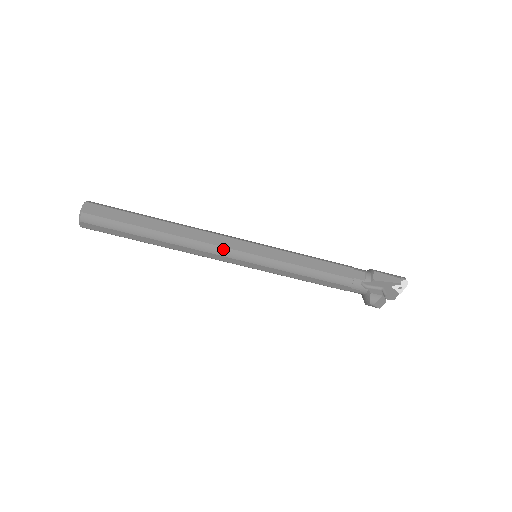
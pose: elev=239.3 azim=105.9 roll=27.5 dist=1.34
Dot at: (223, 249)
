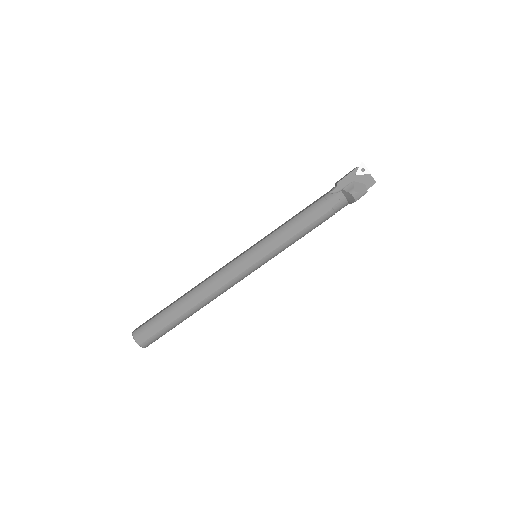
Dot at: (226, 267)
